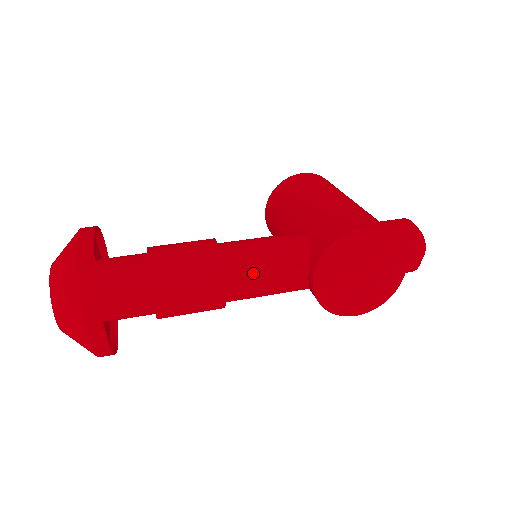
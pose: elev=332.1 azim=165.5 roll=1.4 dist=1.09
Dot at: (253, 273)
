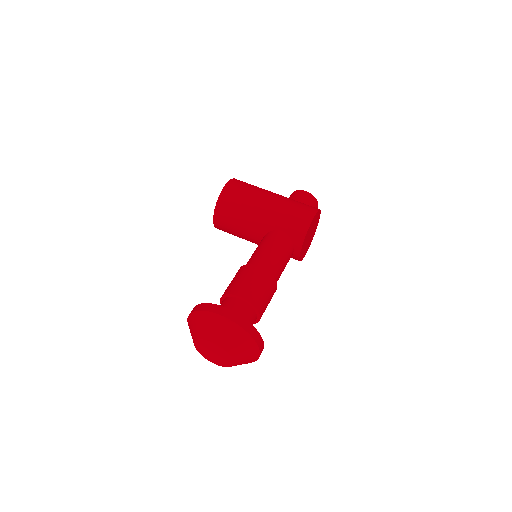
Dot at: (280, 270)
